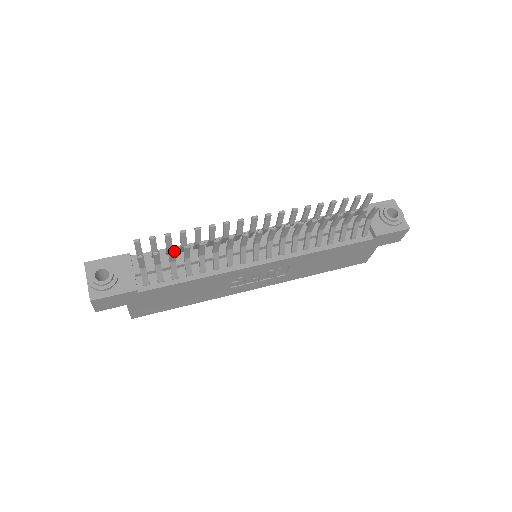
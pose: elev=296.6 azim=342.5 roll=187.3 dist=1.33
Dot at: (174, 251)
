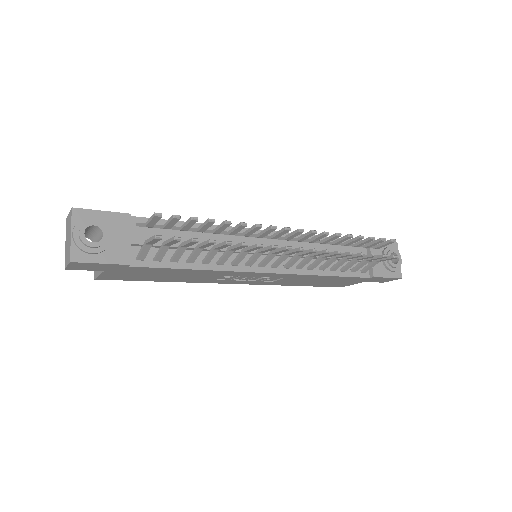
Dot at: (197, 242)
